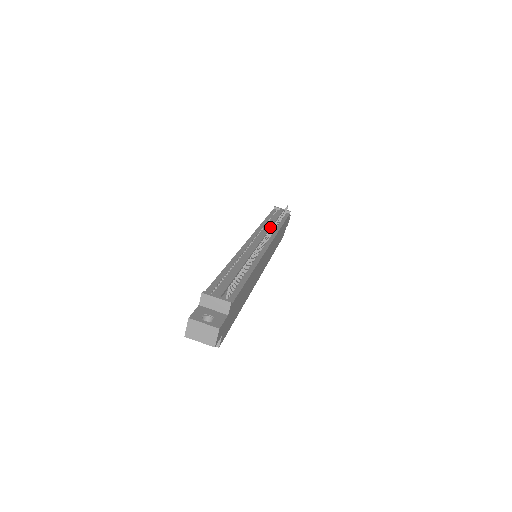
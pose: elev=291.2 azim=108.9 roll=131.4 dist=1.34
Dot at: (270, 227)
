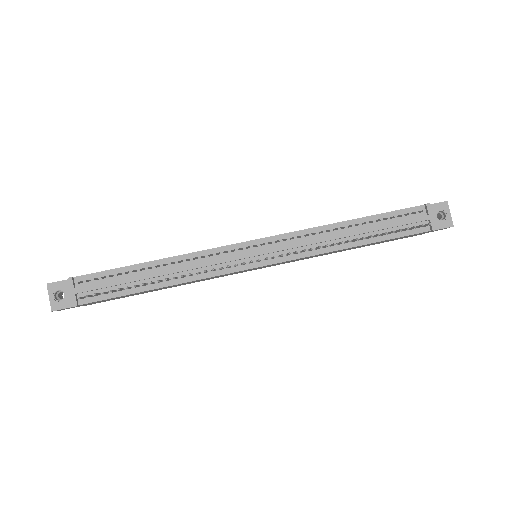
Dot at: (319, 242)
